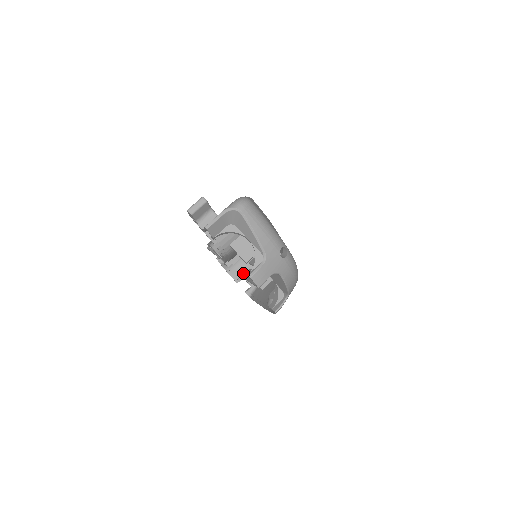
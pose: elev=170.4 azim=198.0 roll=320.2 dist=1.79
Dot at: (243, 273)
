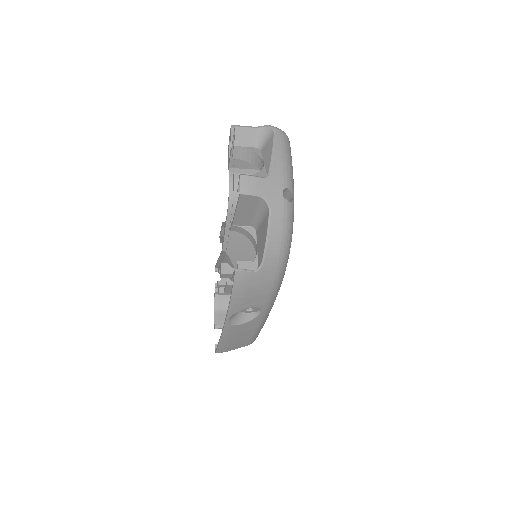
Dot at: (234, 228)
